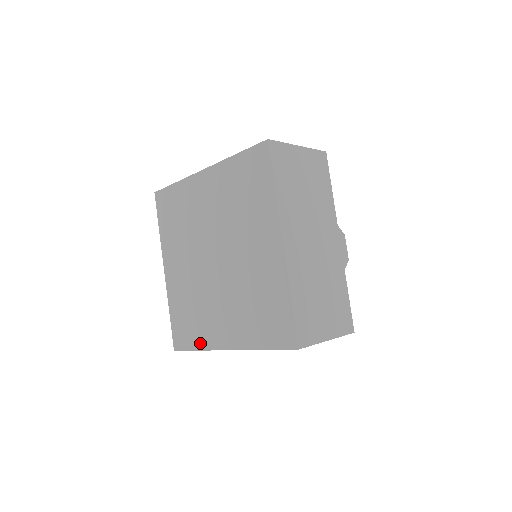
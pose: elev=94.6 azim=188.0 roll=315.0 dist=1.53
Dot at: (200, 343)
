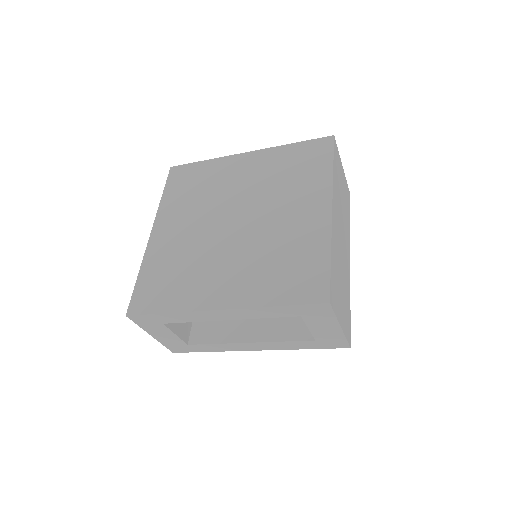
Dot at: (176, 304)
